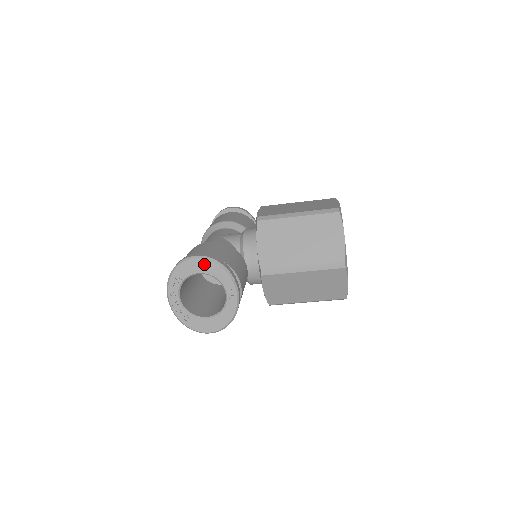
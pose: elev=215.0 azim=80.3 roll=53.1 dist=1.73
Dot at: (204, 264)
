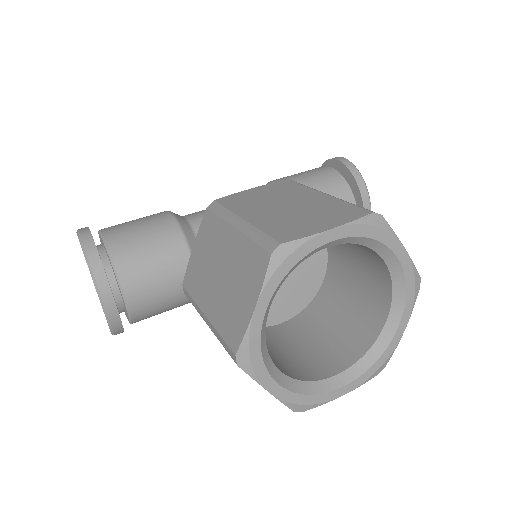
Dot at: occluded
